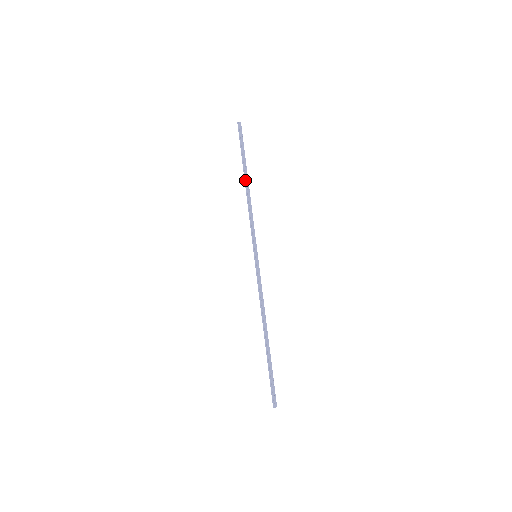
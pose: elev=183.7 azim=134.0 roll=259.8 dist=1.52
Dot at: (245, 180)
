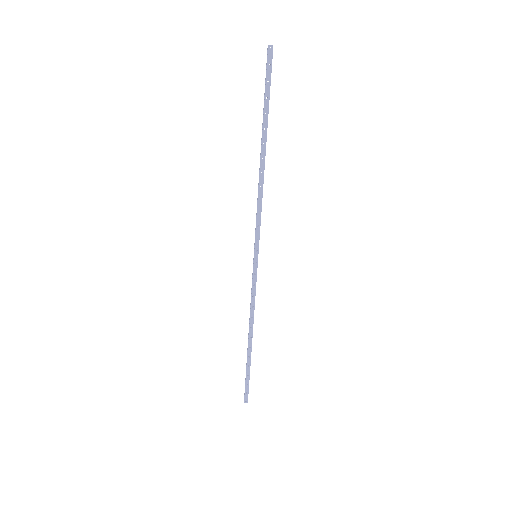
Dot at: (261, 150)
